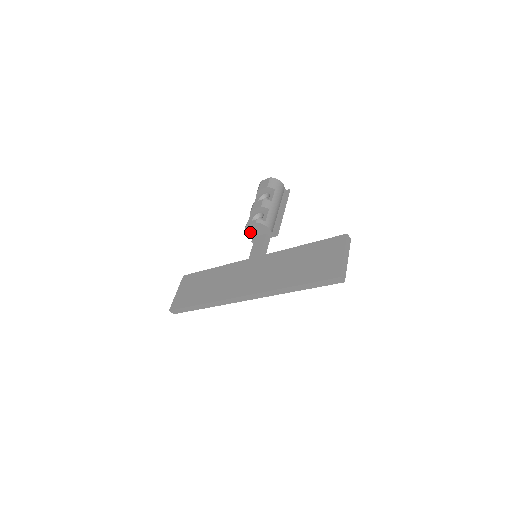
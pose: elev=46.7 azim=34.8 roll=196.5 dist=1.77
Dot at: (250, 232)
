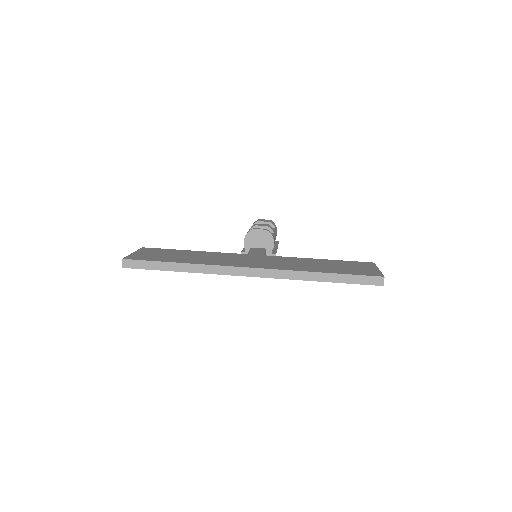
Dot at: (250, 239)
